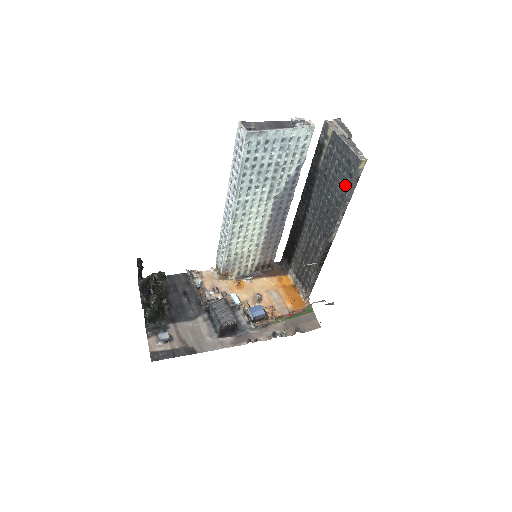
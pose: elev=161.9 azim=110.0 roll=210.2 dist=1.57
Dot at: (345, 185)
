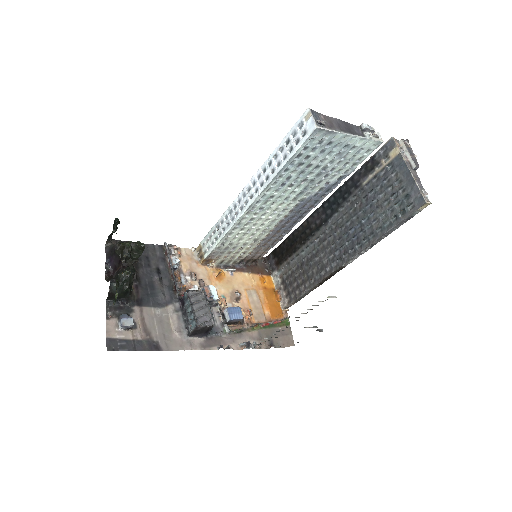
Dot at: (391, 219)
